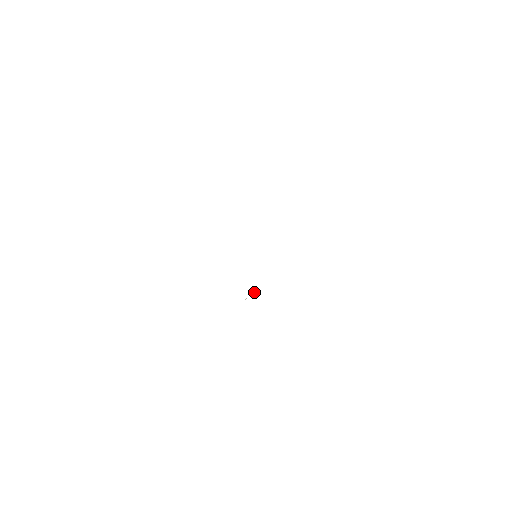
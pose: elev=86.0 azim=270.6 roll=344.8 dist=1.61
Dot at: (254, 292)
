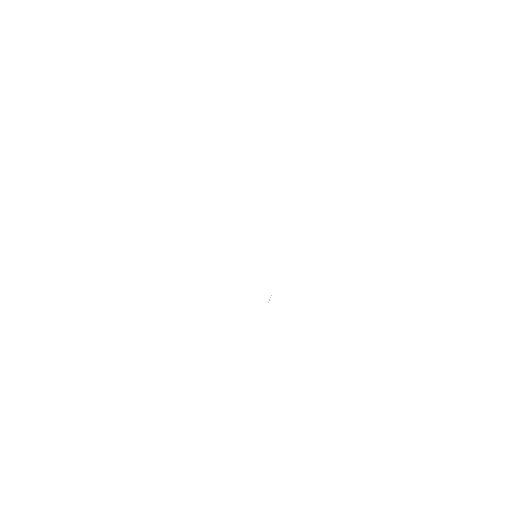
Dot at: occluded
